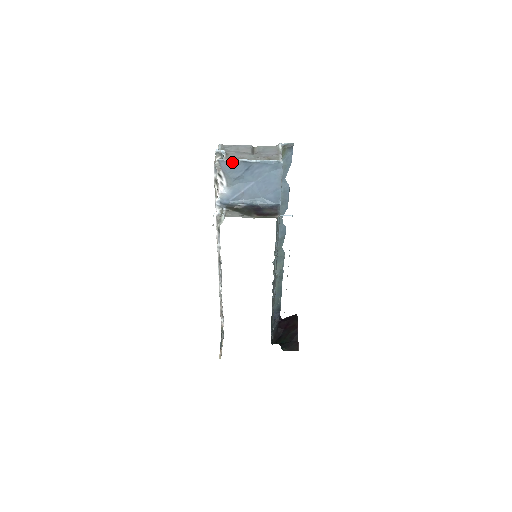
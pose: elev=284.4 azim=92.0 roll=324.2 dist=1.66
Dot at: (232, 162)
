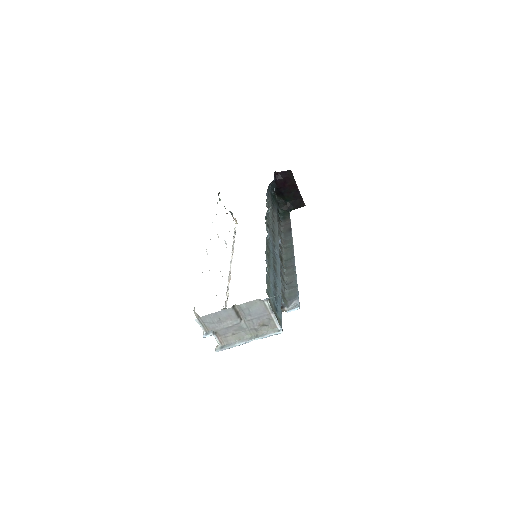
Dot at: (231, 347)
